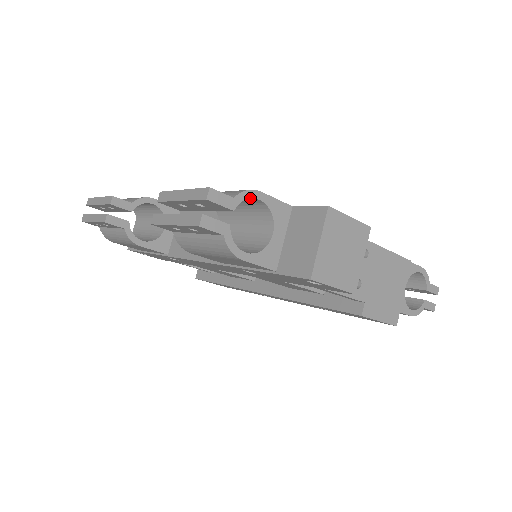
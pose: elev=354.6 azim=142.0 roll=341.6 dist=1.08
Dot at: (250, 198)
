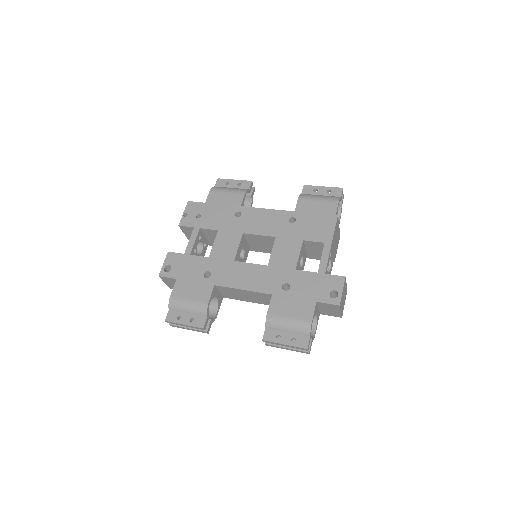
Dot at: occluded
